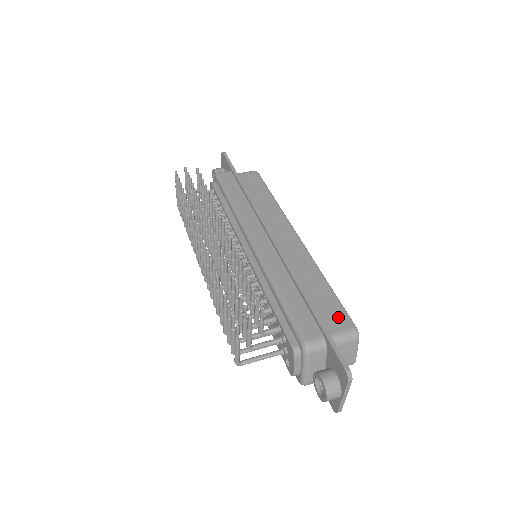
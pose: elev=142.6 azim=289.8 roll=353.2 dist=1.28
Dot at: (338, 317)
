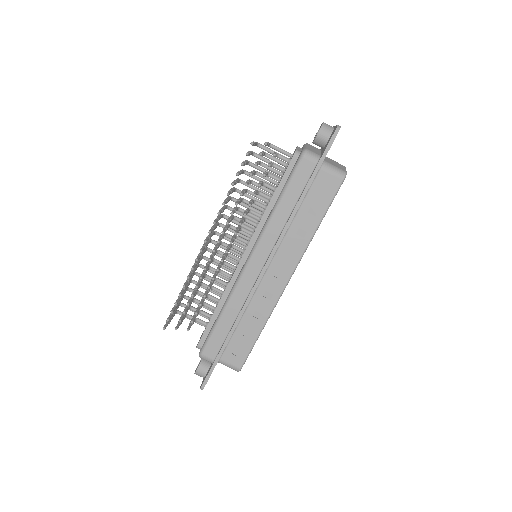
Dot at: (238, 356)
